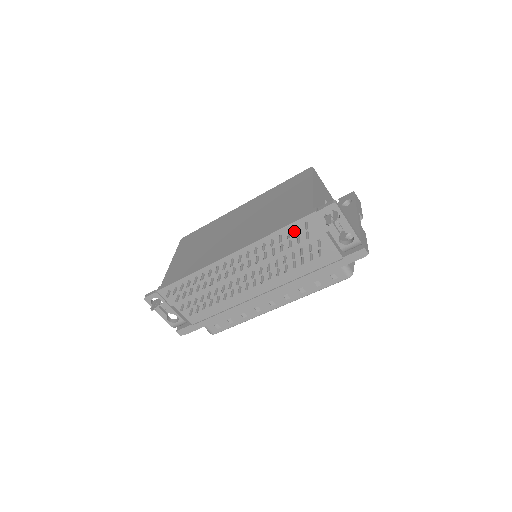
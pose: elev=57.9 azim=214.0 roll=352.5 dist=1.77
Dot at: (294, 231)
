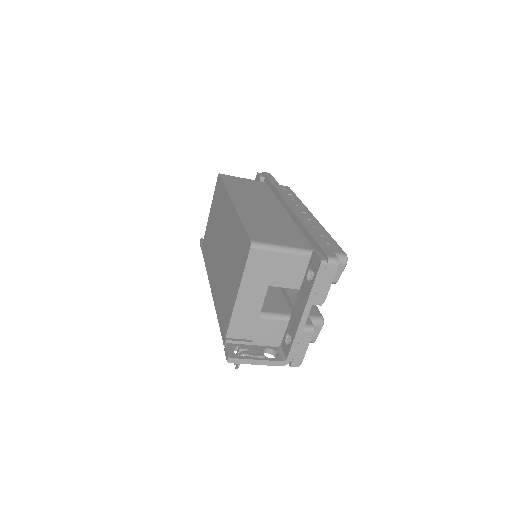
Dot at: occluded
